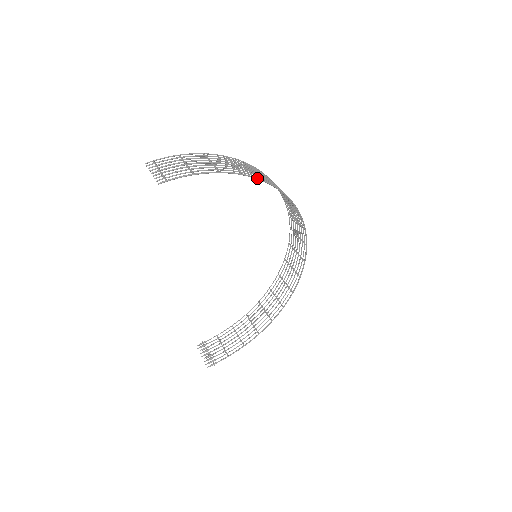
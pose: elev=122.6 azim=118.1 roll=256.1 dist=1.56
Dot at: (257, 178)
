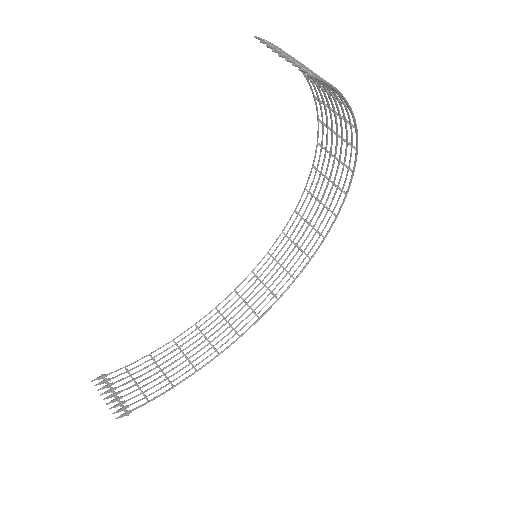
Dot at: occluded
